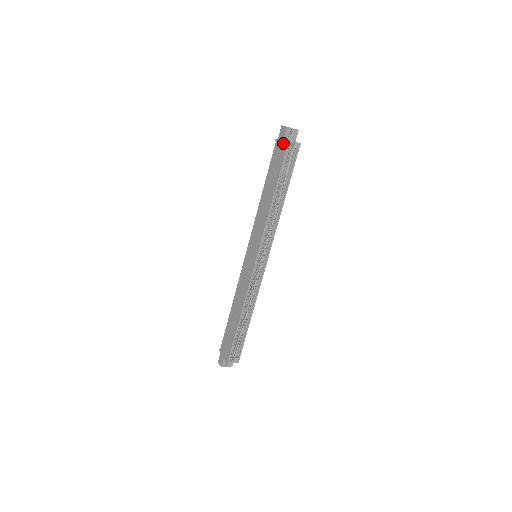
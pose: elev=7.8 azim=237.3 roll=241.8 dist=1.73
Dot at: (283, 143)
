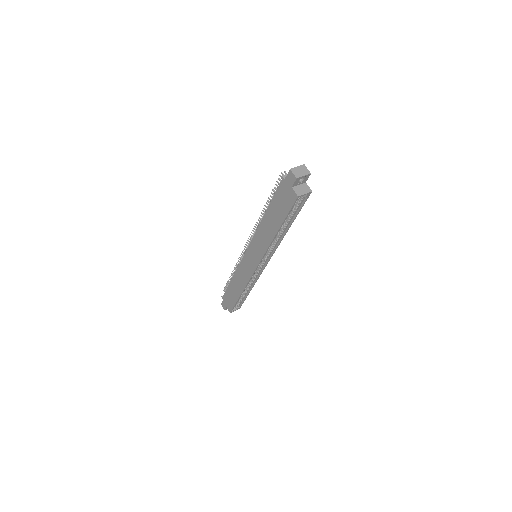
Dot at: (291, 192)
